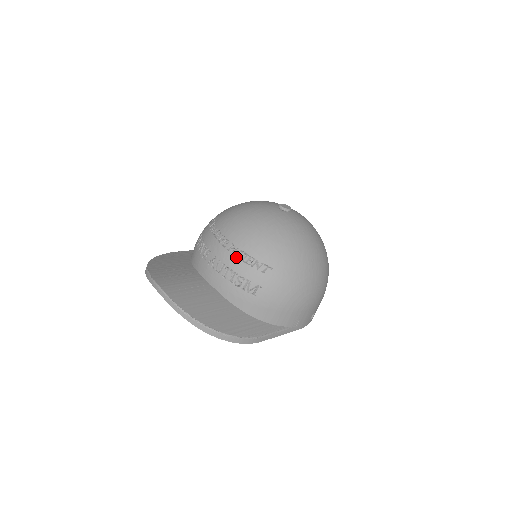
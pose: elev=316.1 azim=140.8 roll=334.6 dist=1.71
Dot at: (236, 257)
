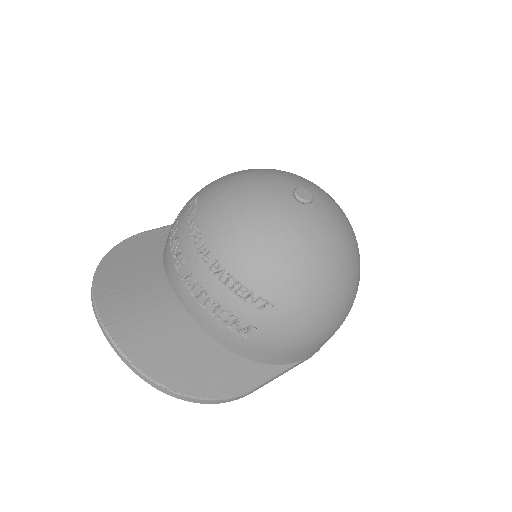
Dot at: (221, 283)
